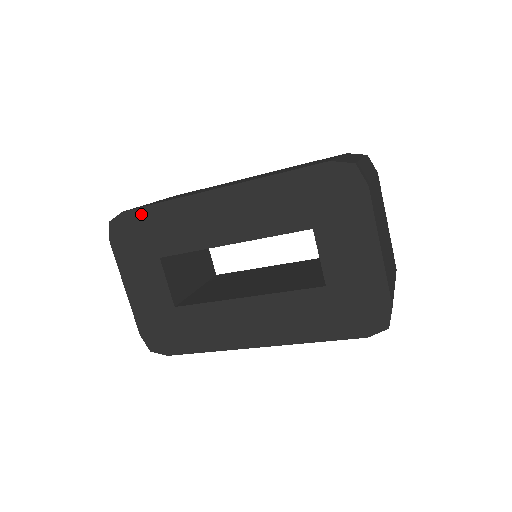
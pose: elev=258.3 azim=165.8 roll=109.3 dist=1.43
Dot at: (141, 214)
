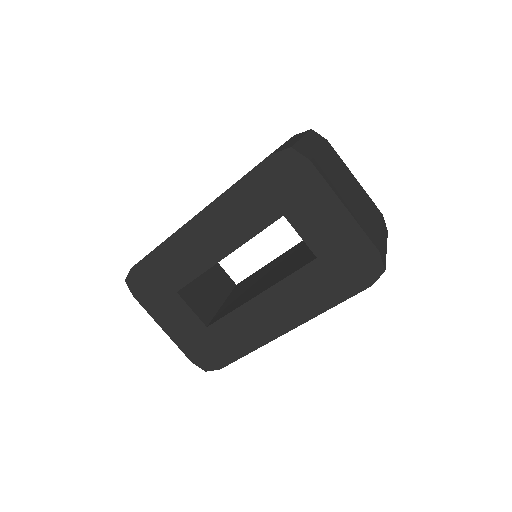
Dot at: (146, 263)
